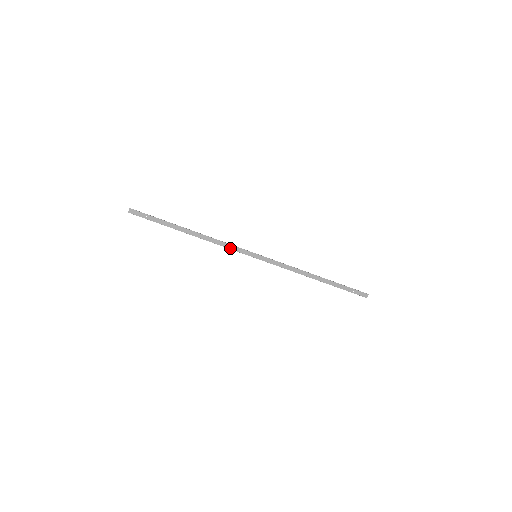
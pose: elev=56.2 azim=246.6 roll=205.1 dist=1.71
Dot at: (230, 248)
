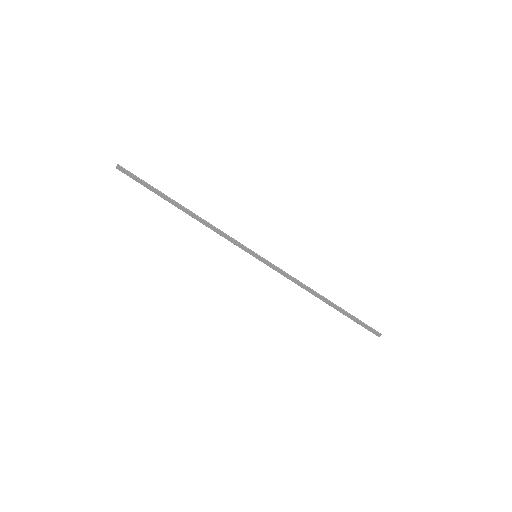
Dot at: (227, 239)
